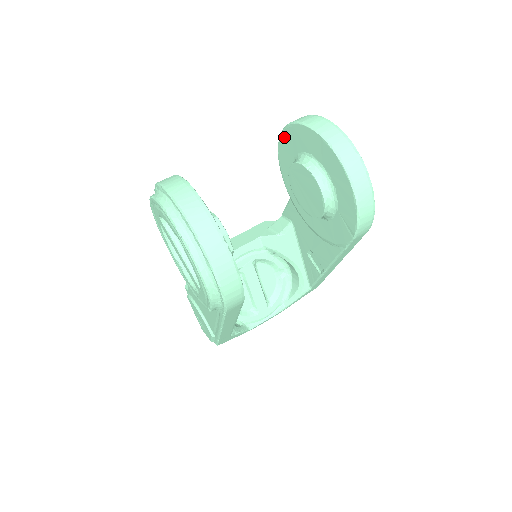
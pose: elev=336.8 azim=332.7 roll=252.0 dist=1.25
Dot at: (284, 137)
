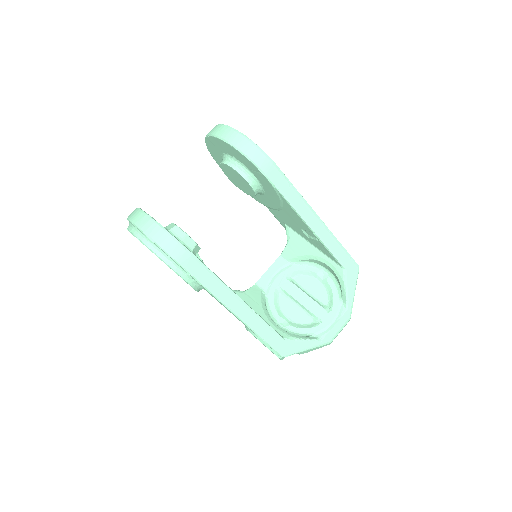
Dot at: occluded
